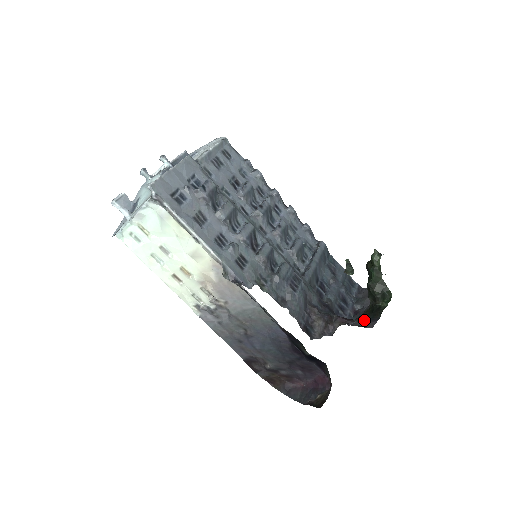
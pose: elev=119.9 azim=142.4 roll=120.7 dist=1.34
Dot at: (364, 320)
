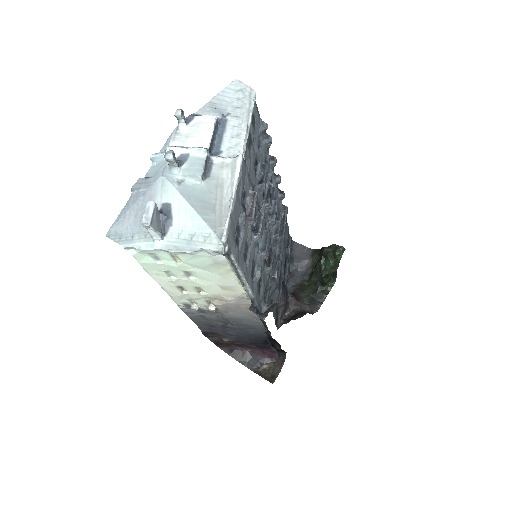
Dot at: (310, 301)
